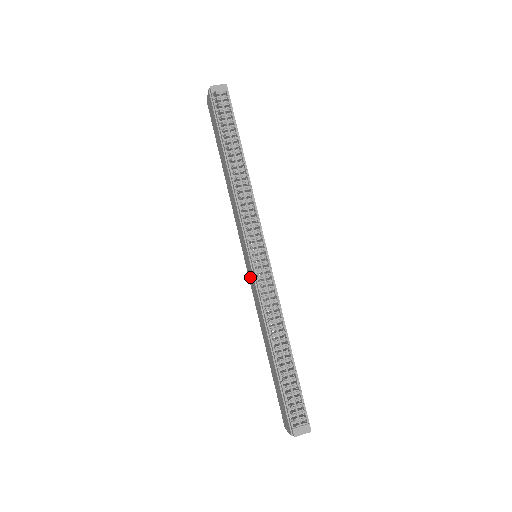
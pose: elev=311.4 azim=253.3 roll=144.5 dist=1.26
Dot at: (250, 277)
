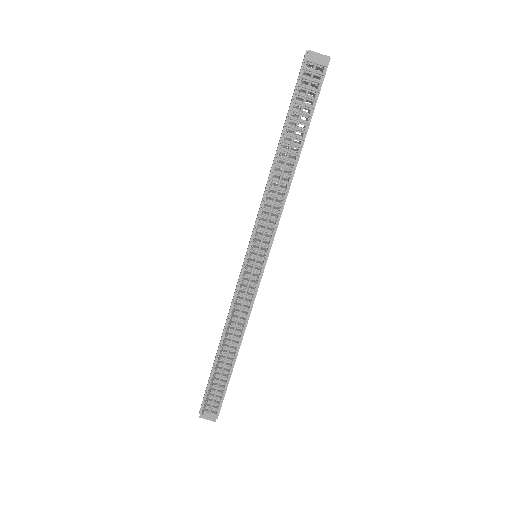
Dot at: occluded
